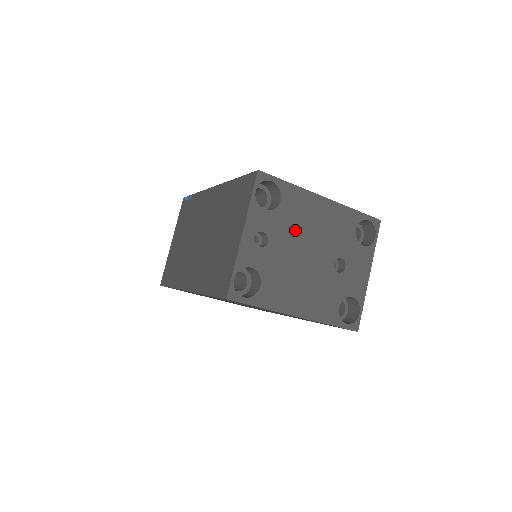
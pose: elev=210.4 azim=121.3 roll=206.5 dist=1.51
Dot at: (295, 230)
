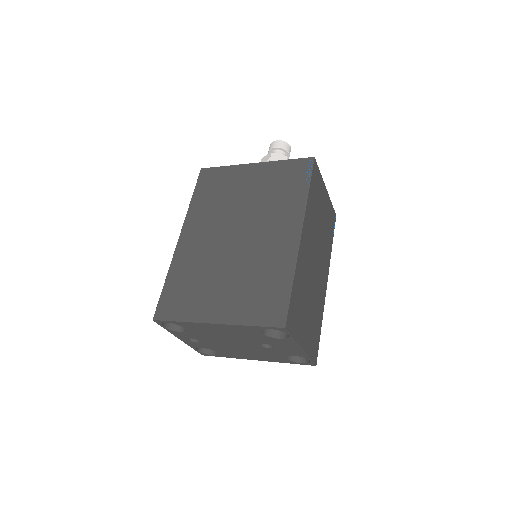
Dot at: (211, 336)
